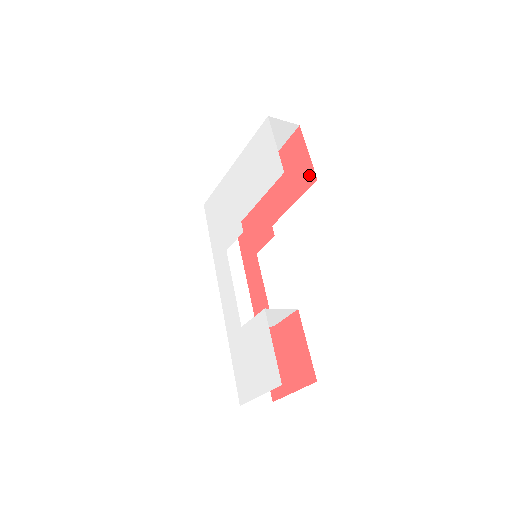
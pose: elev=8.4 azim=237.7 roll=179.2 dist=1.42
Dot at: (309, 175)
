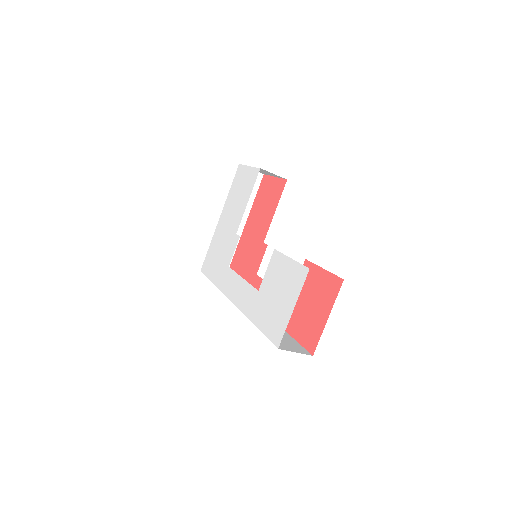
Dot at: (280, 185)
